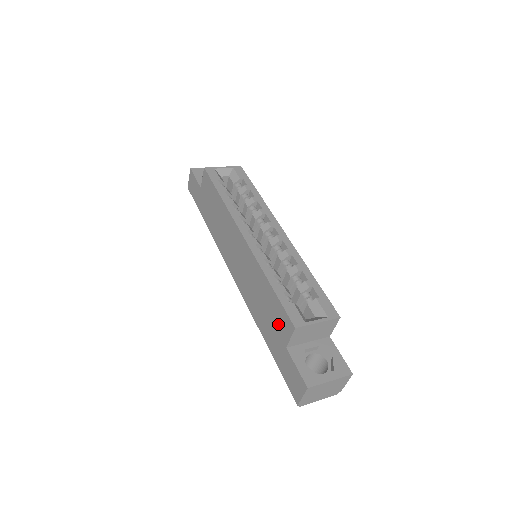
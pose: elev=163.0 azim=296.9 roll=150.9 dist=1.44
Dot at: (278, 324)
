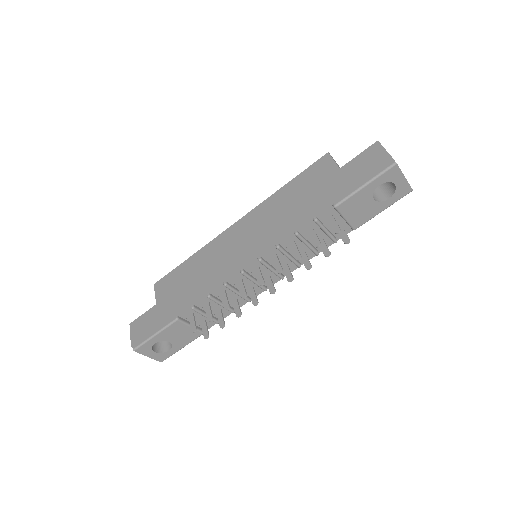
Dot at: (318, 177)
